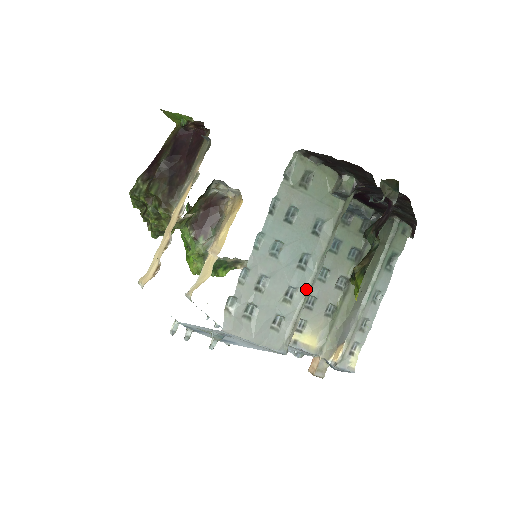
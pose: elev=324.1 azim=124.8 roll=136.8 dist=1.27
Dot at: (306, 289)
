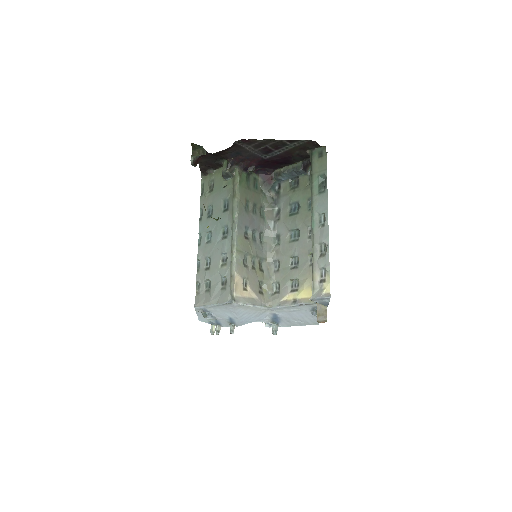
Dot at: (231, 249)
